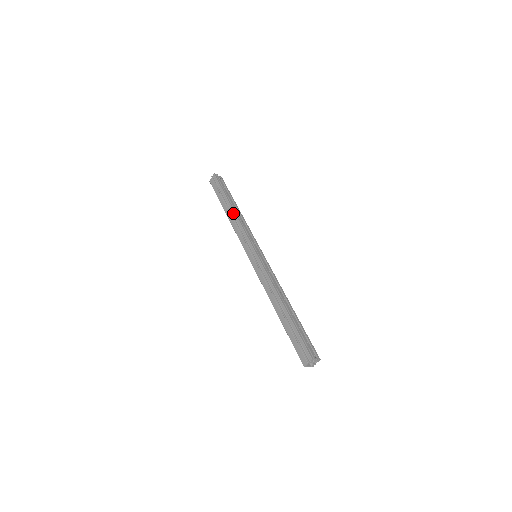
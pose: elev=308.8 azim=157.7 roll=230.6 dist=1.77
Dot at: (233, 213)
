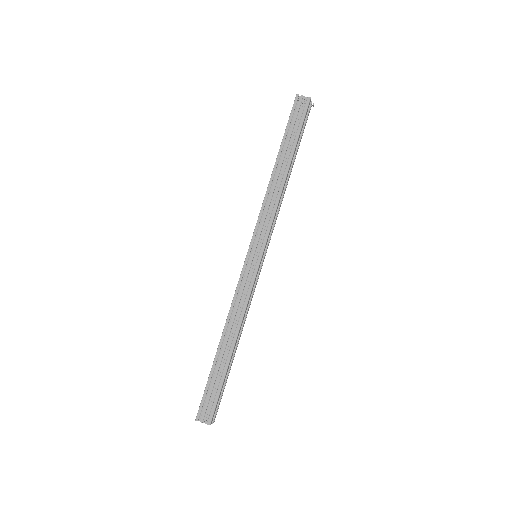
Dot at: (270, 178)
